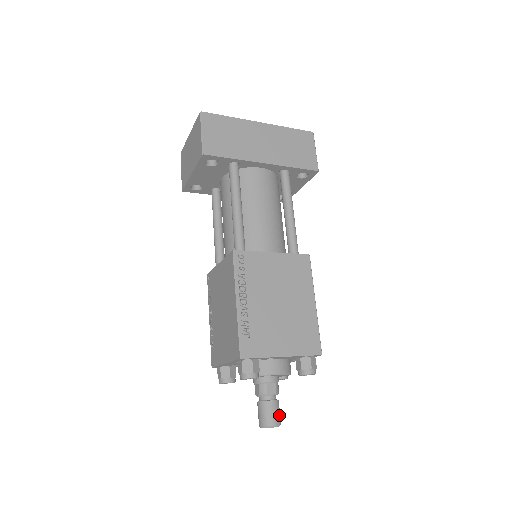
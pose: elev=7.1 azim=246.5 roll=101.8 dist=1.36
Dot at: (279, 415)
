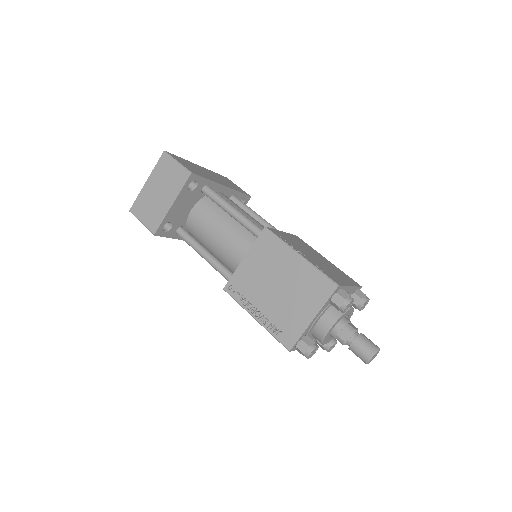
Dot at: occluded
